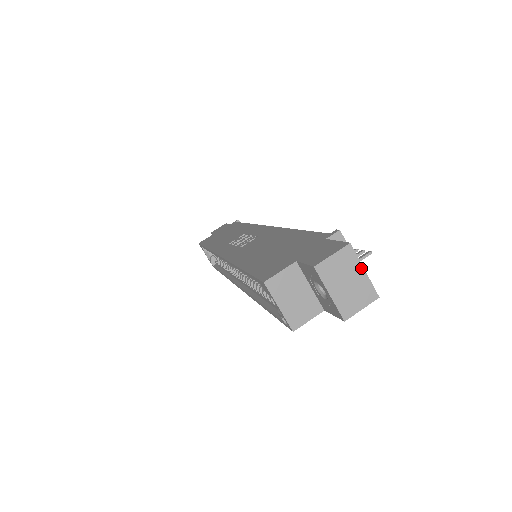
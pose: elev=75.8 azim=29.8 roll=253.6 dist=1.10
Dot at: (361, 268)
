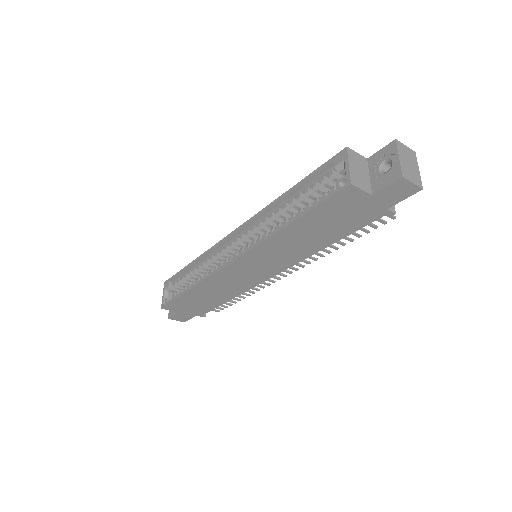
Dot at: (418, 167)
